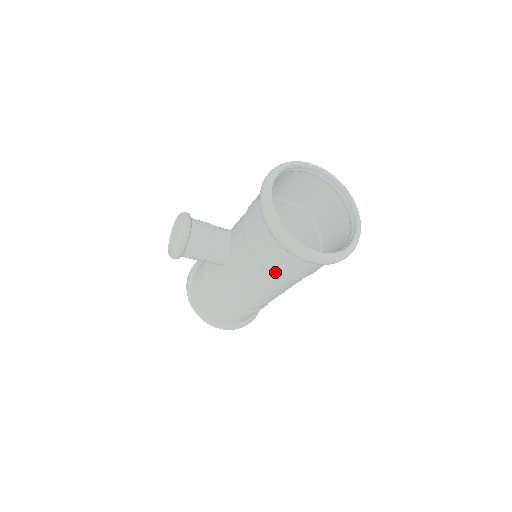
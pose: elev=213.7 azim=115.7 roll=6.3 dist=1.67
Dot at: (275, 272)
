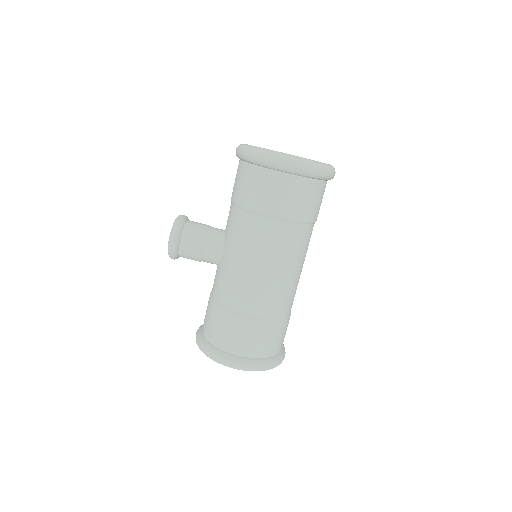
Dot at: (261, 210)
